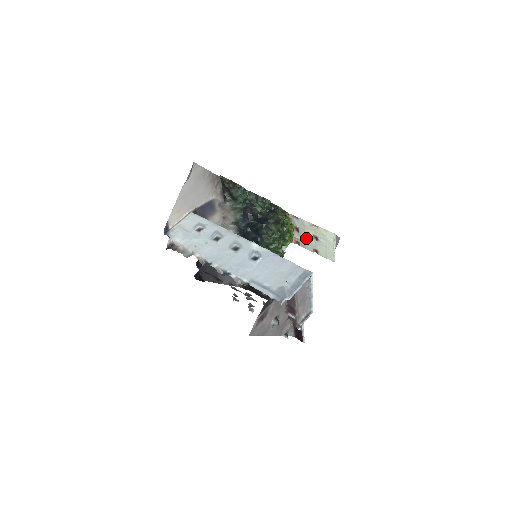
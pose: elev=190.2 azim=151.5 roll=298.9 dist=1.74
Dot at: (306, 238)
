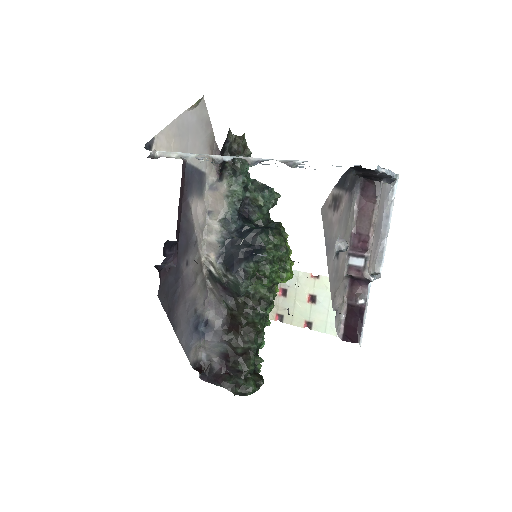
Dot at: (297, 303)
